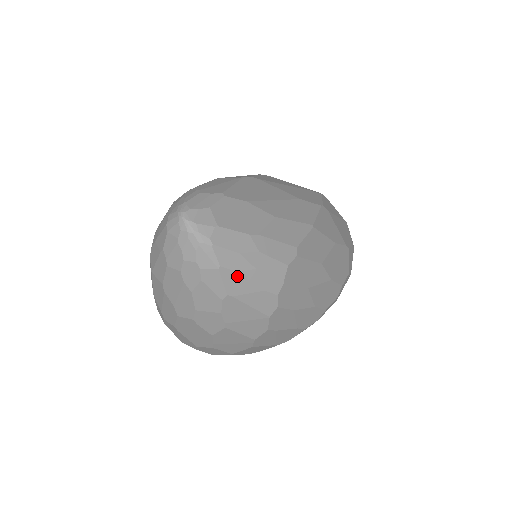
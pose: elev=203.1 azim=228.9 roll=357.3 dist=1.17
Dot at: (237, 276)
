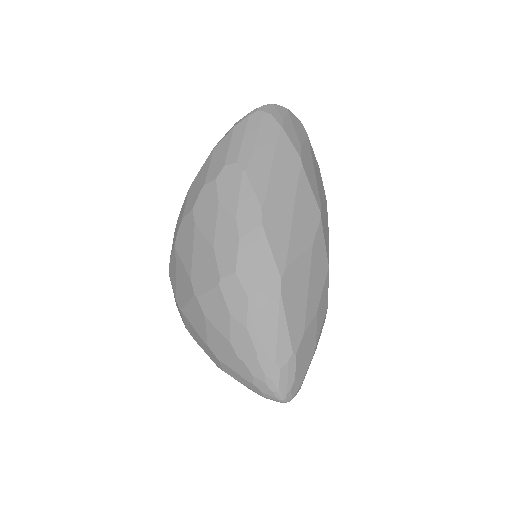
Dot at: occluded
